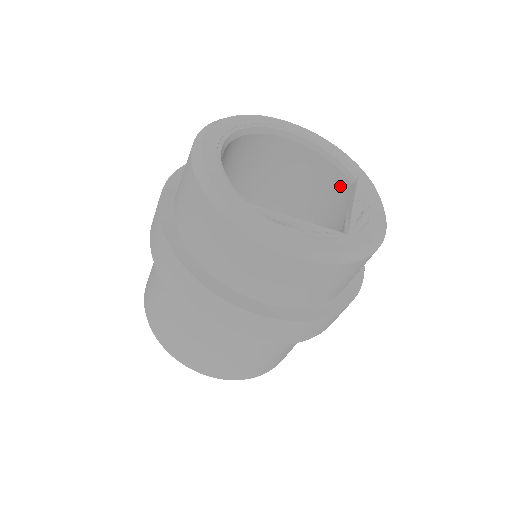
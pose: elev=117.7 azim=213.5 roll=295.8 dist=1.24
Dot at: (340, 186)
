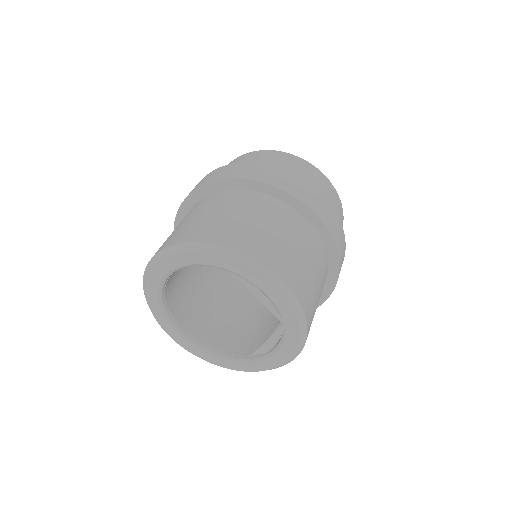
Dot at: occluded
